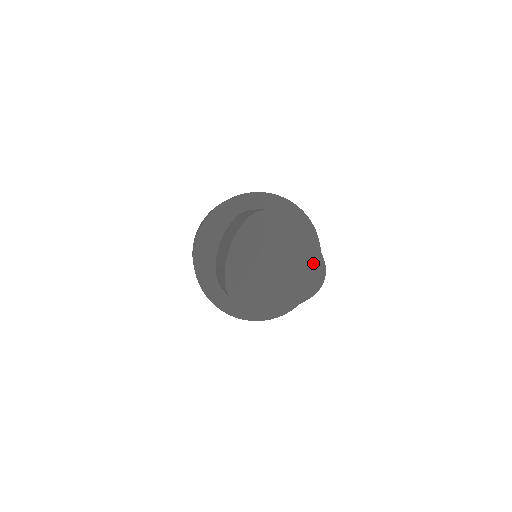
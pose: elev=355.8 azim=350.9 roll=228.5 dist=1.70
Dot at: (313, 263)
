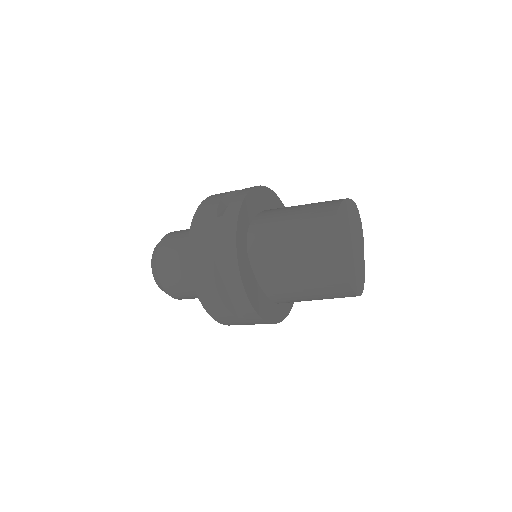
Dot at: (362, 275)
